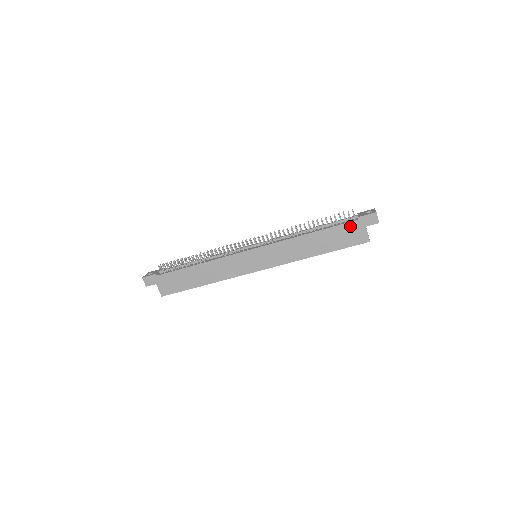
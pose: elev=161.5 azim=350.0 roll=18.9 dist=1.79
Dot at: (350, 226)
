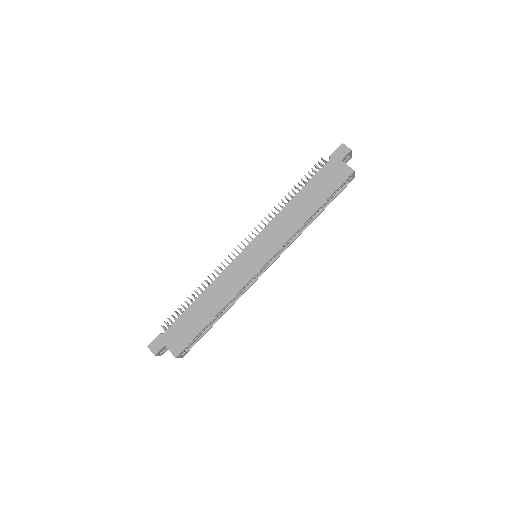
Dot at: (327, 169)
